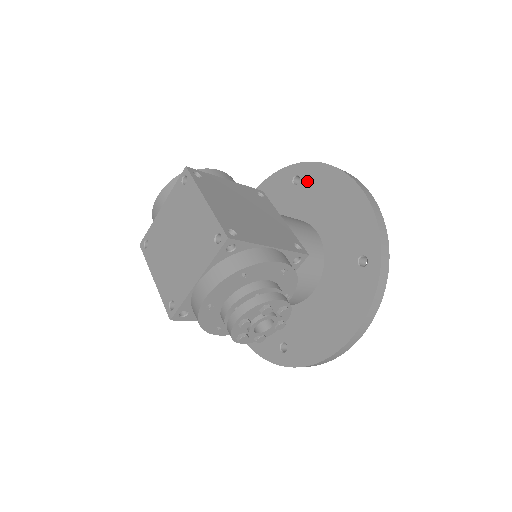
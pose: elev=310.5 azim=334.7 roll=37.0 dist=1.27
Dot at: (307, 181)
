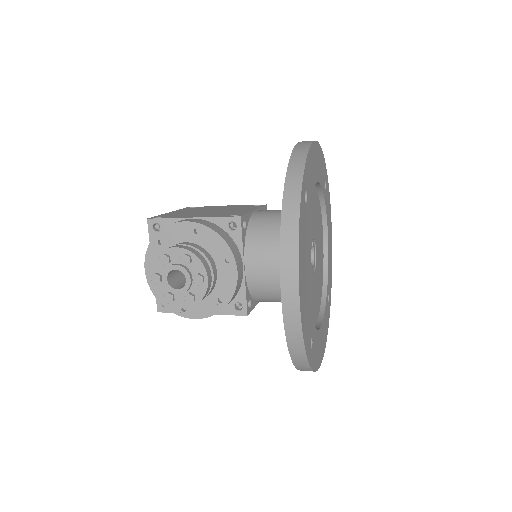
Dot at: occluded
